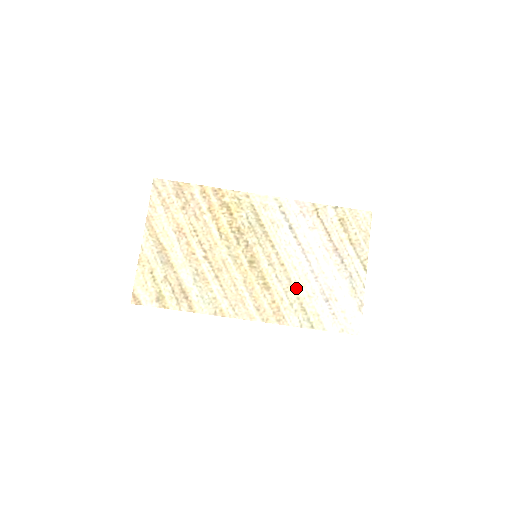
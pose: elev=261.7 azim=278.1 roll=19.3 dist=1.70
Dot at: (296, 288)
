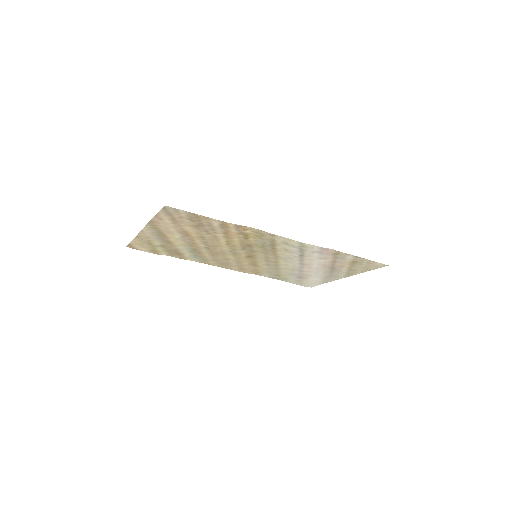
Dot at: (280, 270)
